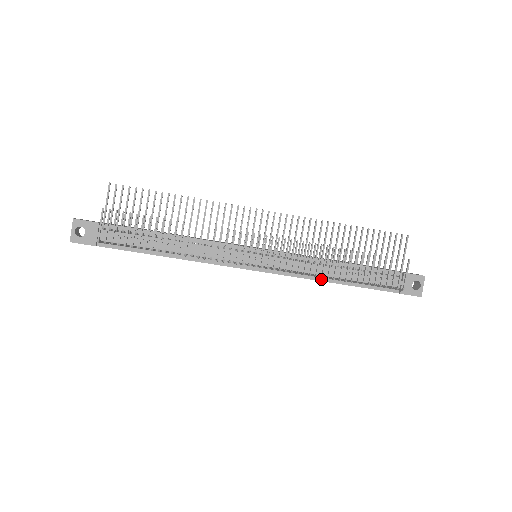
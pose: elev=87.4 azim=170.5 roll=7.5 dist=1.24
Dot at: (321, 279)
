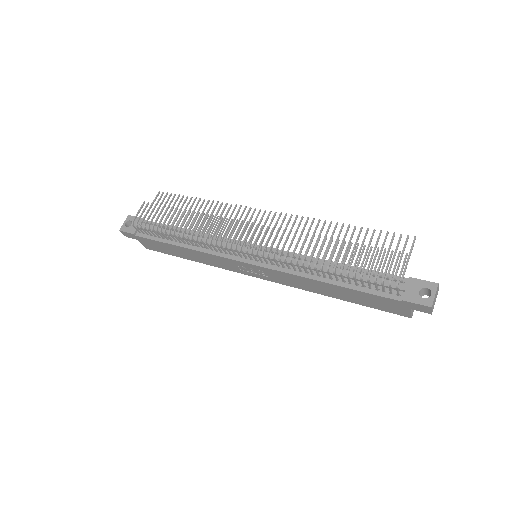
Dot at: (310, 277)
